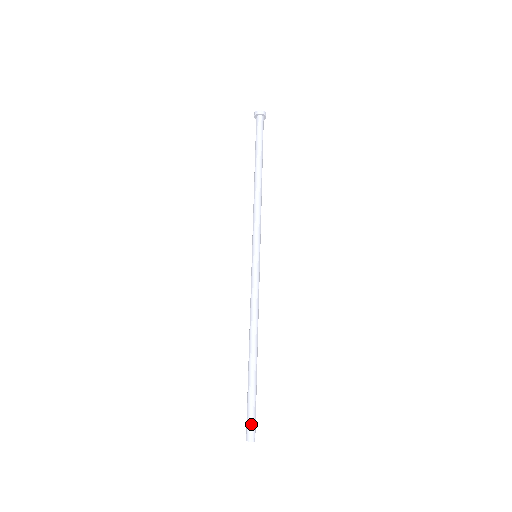
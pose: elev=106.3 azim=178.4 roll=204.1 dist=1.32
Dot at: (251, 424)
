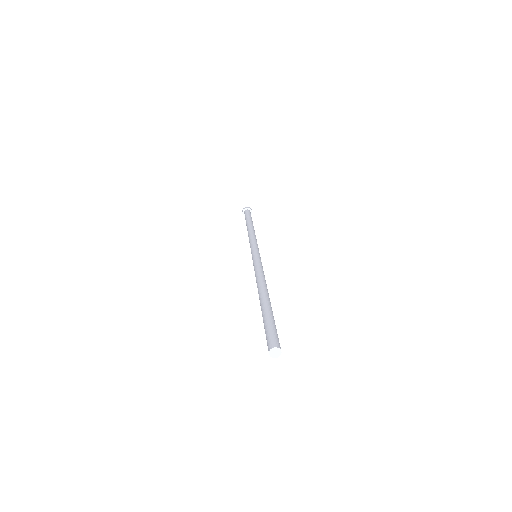
Dot at: (269, 336)
